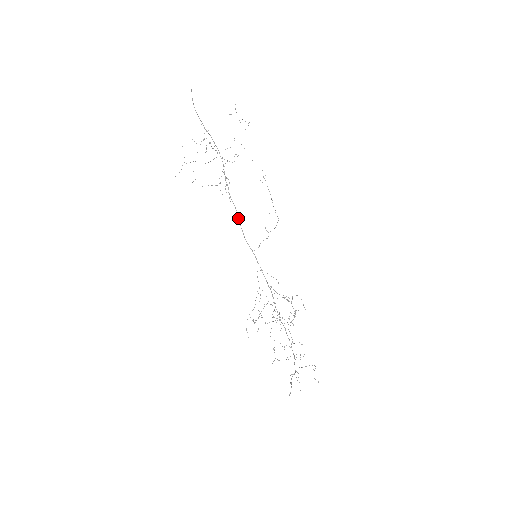
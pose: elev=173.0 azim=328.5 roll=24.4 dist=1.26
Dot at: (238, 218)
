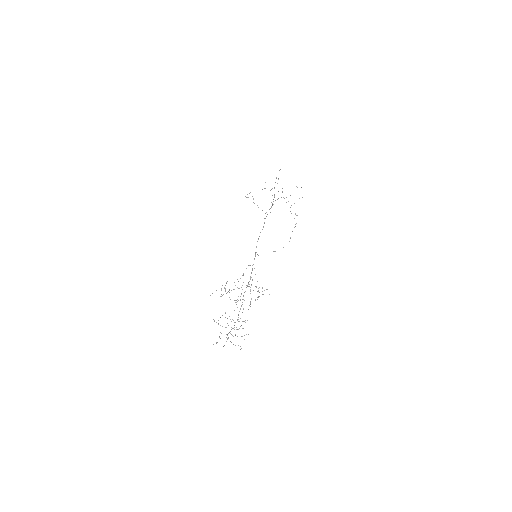
Dot at: occluded
